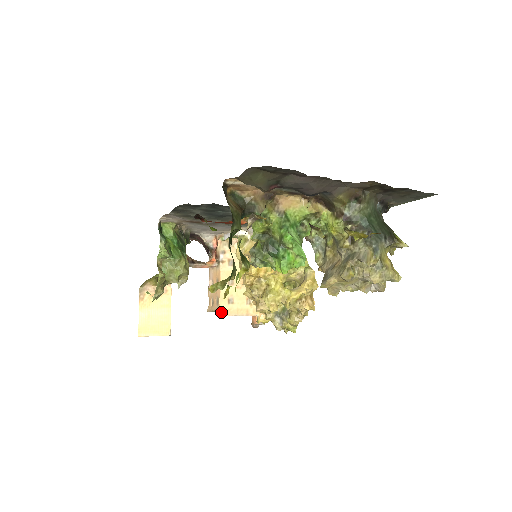
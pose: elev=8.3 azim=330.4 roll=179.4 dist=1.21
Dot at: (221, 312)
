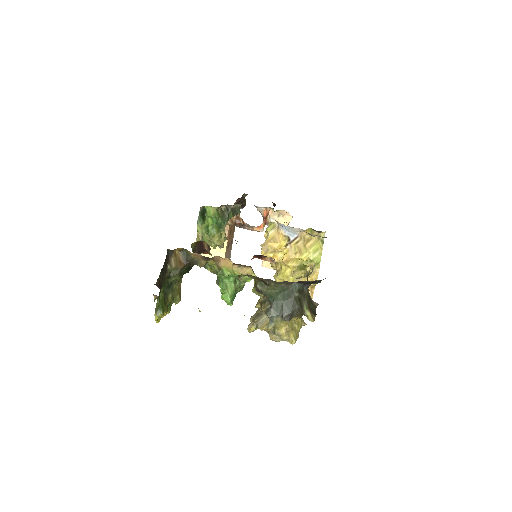
Dot at: (263, 264)
